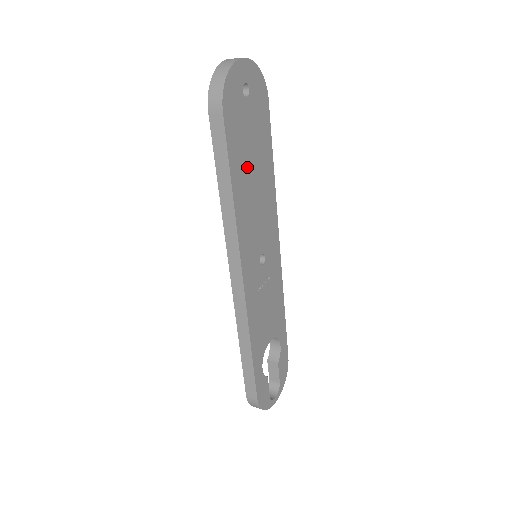
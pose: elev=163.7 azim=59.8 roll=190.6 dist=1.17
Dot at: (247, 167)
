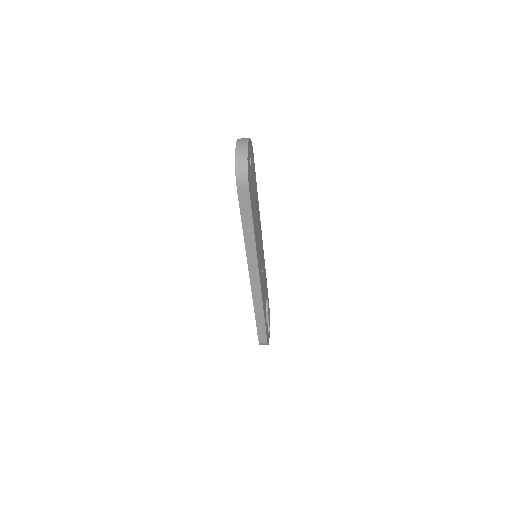
Dot at: (254, 208)
